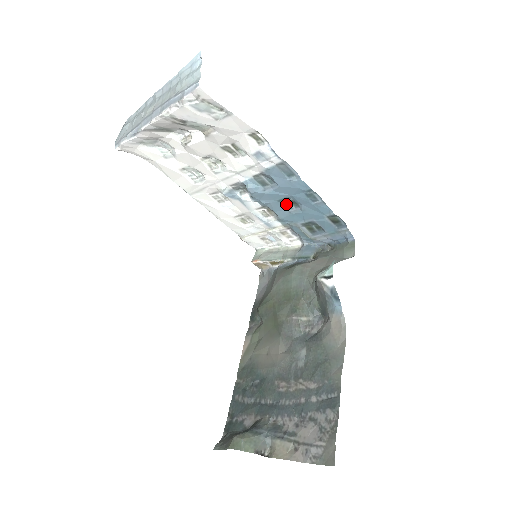
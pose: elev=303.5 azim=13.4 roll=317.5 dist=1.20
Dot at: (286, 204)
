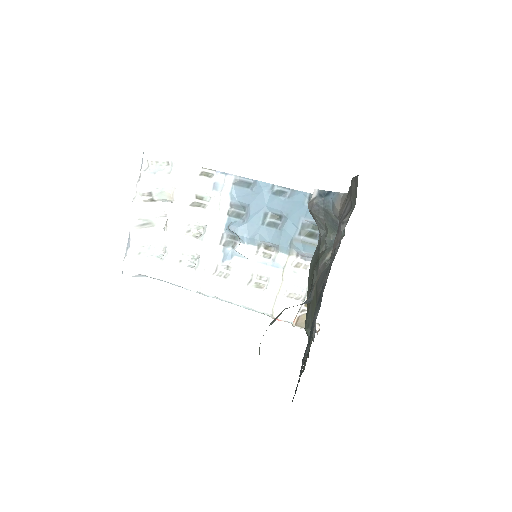
Dot at: (271, 223)
